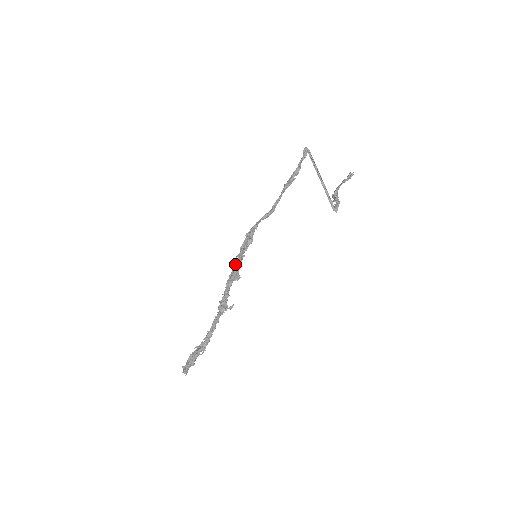
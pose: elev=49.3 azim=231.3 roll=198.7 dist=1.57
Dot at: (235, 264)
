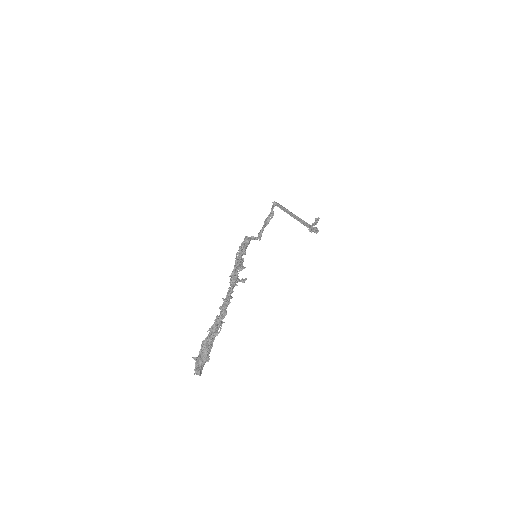
Dot at: (237, 258)
